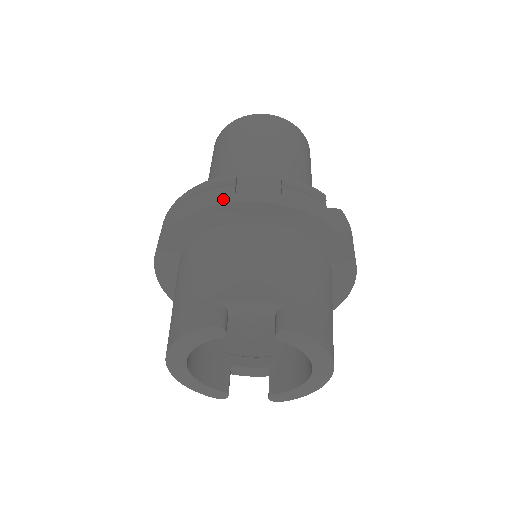
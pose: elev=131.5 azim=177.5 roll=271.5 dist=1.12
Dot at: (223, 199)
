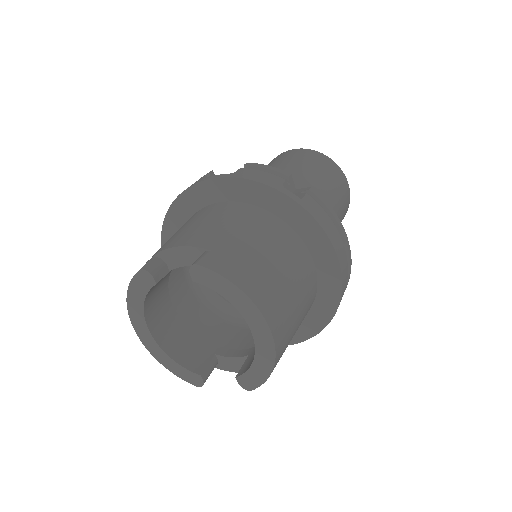
Dot at: (190, 186)
